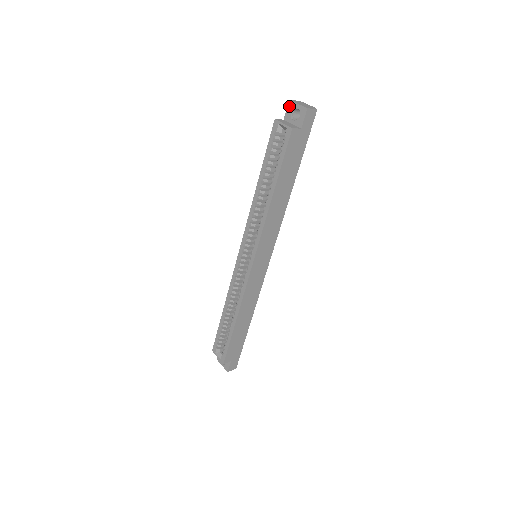
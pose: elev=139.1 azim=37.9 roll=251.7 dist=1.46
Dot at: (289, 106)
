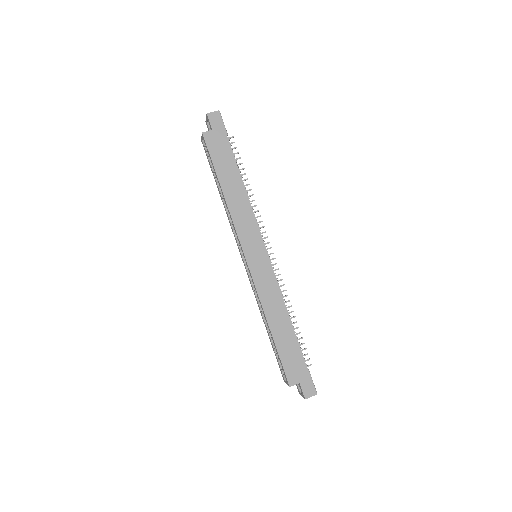
Dot at: (207, 125)
